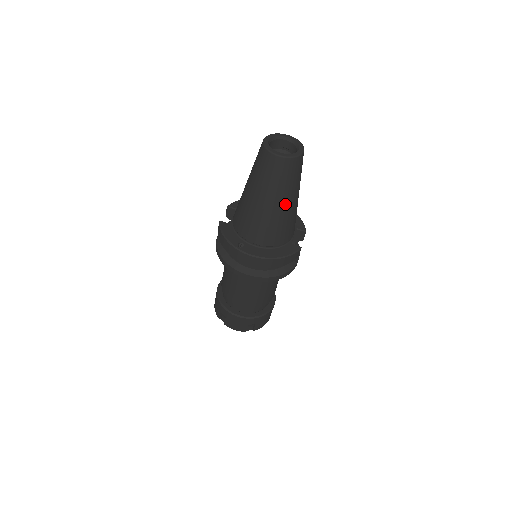
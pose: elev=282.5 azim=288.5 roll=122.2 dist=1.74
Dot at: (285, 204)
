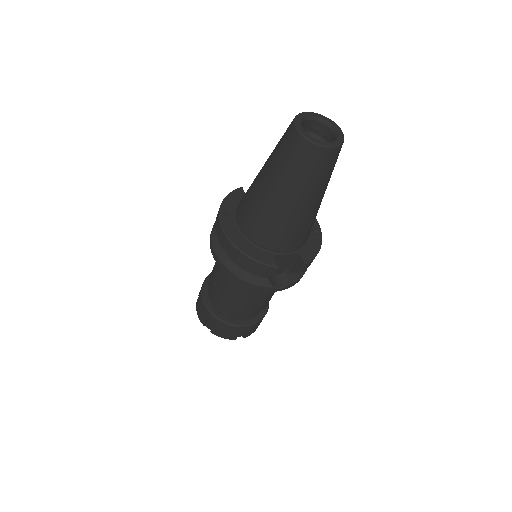
Dot at: (281, 196)
